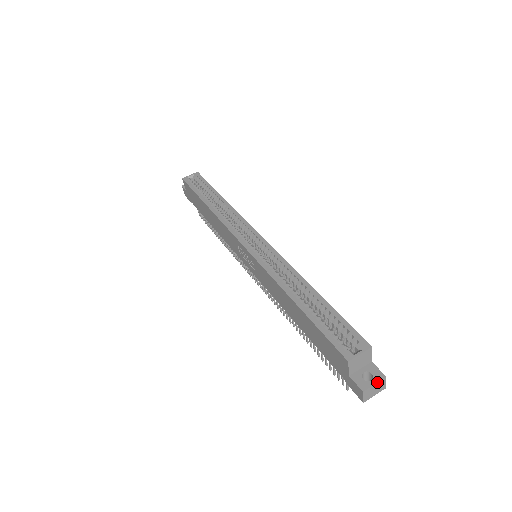
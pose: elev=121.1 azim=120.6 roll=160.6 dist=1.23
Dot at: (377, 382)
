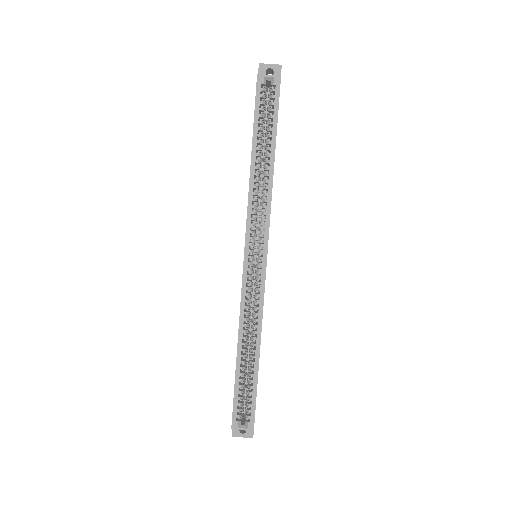
Dot at: (245, 437)
